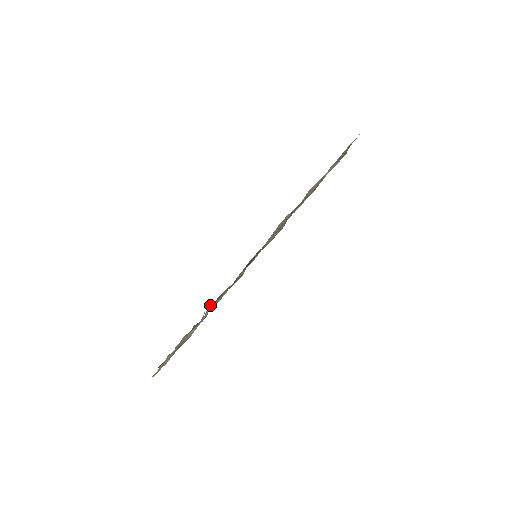
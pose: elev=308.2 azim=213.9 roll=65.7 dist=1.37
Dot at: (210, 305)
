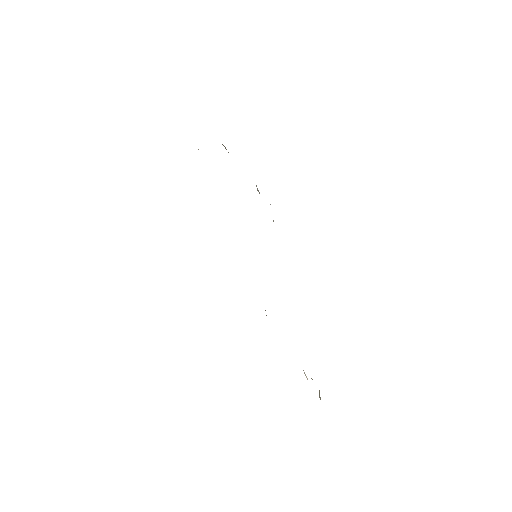
Dot at: occluded
